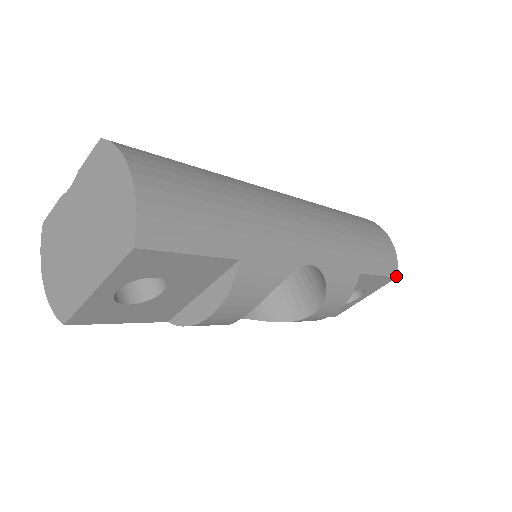
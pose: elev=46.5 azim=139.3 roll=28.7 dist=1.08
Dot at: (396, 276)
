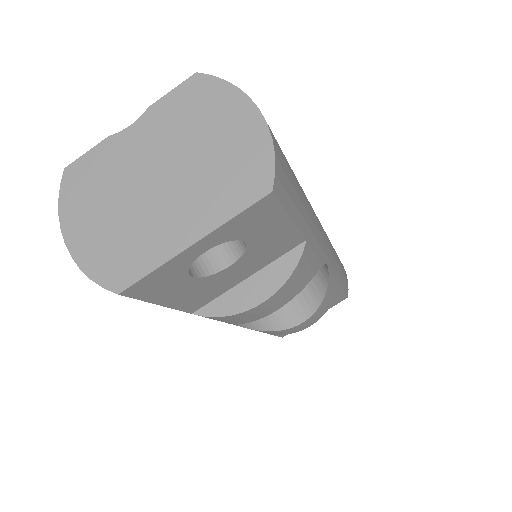
Dot at: (347, 296)
